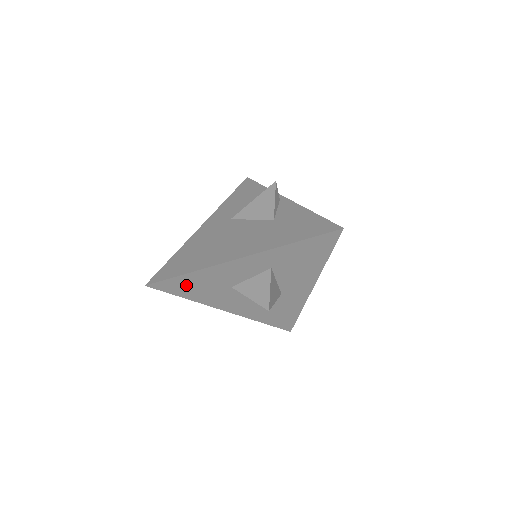
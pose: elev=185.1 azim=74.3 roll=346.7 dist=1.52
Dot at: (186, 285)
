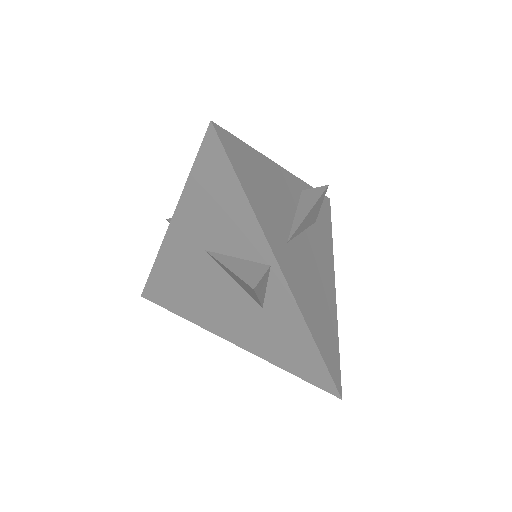
Dot at: occluded
